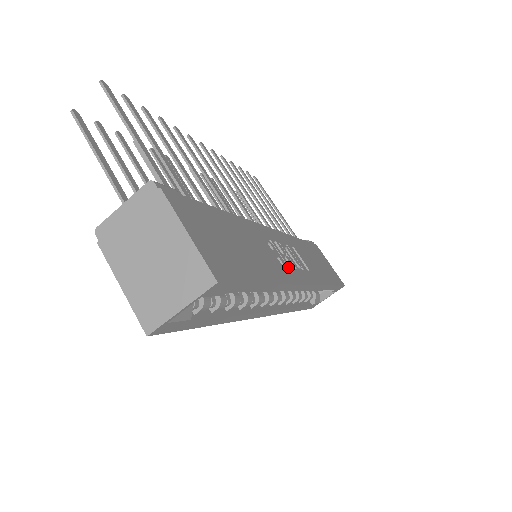
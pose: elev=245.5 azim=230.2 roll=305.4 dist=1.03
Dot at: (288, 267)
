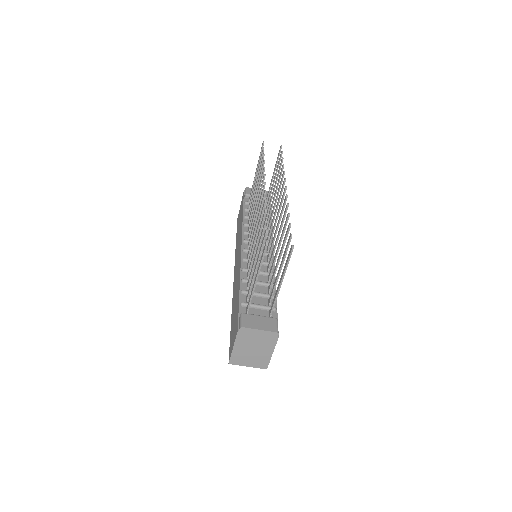
Dot at: occluded
